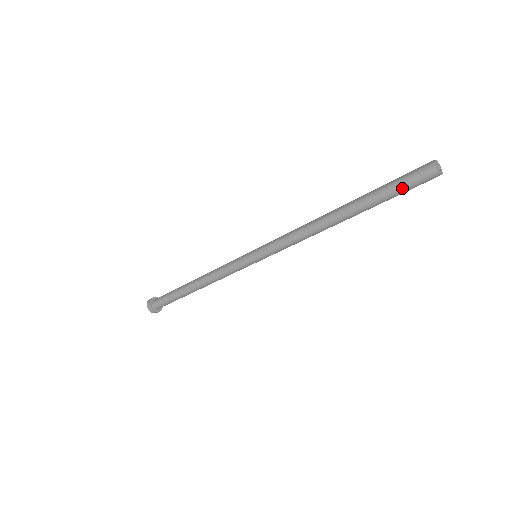
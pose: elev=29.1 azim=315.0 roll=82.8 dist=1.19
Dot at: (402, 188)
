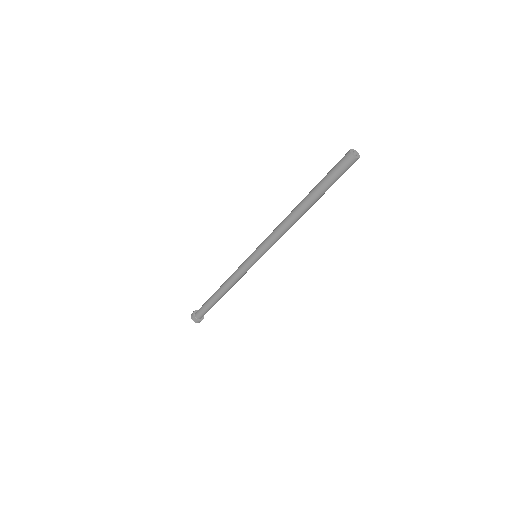
Dot at: (337, 177)
